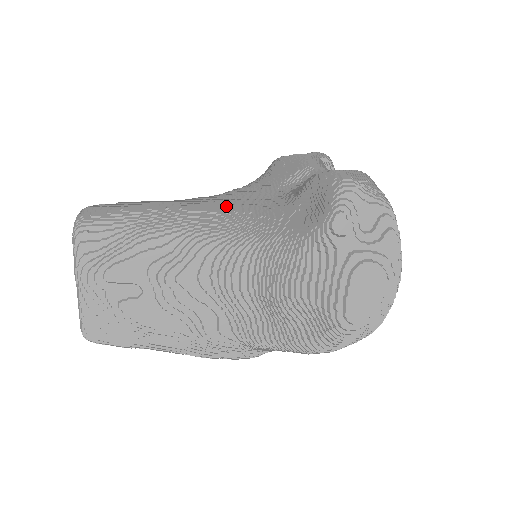
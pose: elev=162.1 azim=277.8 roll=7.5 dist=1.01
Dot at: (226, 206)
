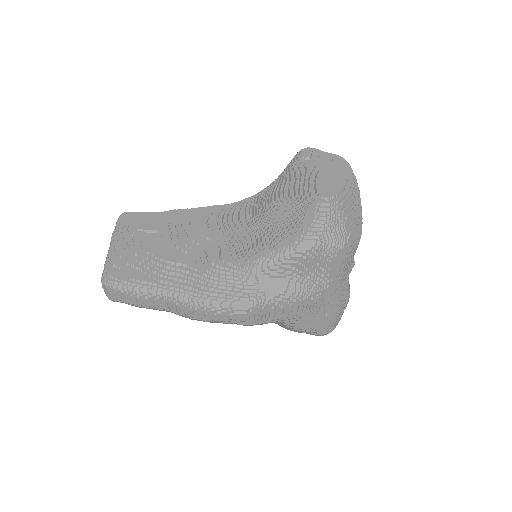
Dot at: occluded
